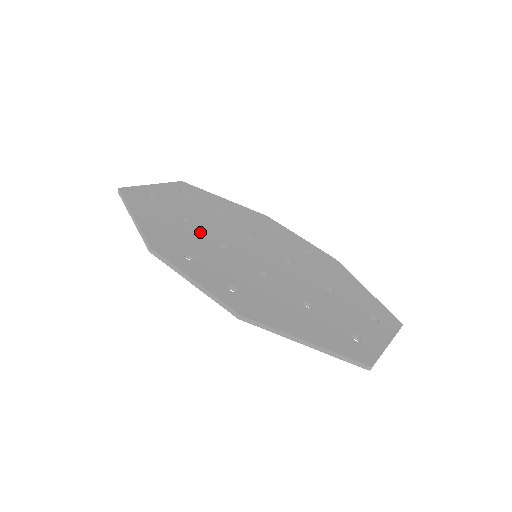
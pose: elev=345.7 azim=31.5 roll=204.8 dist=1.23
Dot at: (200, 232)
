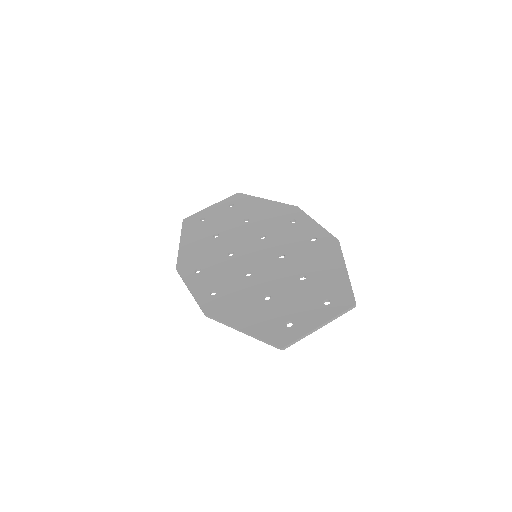
Dot at: (220, 244)
